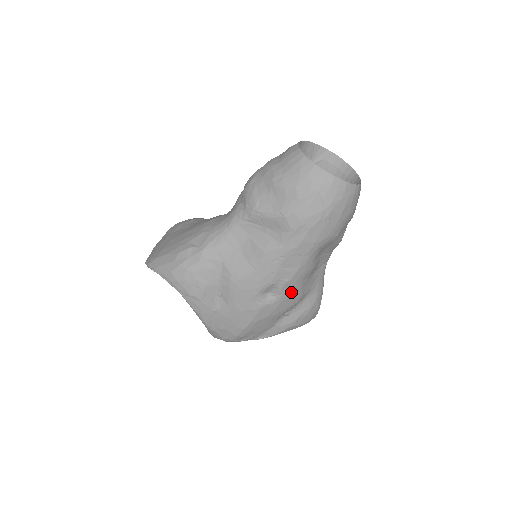
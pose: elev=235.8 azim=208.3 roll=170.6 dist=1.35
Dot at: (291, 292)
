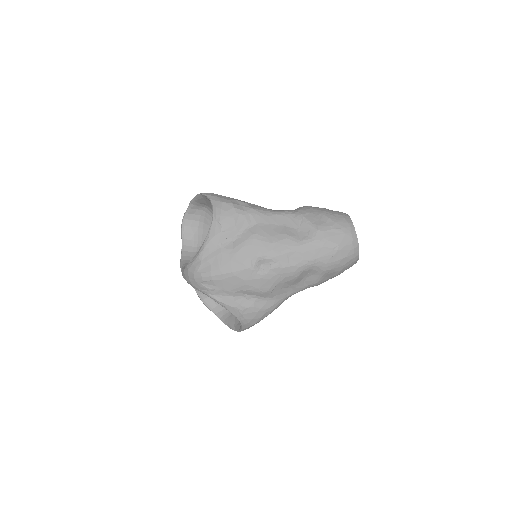
Dot at: (272, 278)
